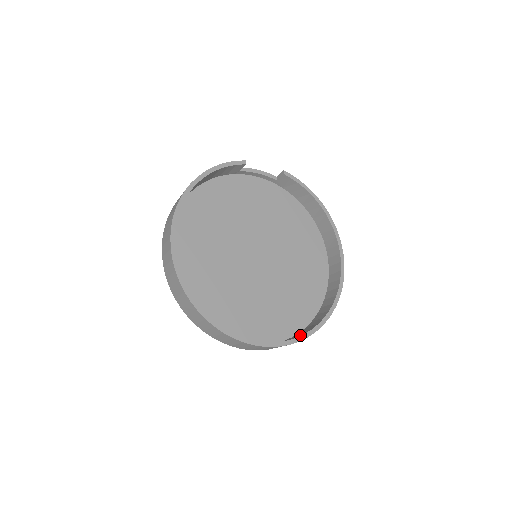
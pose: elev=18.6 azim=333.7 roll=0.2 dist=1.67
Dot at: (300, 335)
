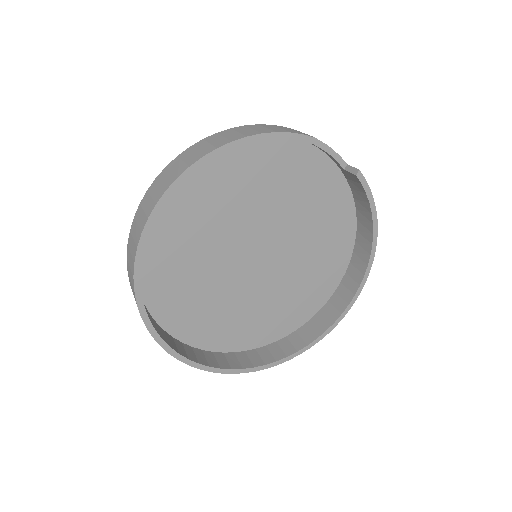
Dot at: (249, 365)
